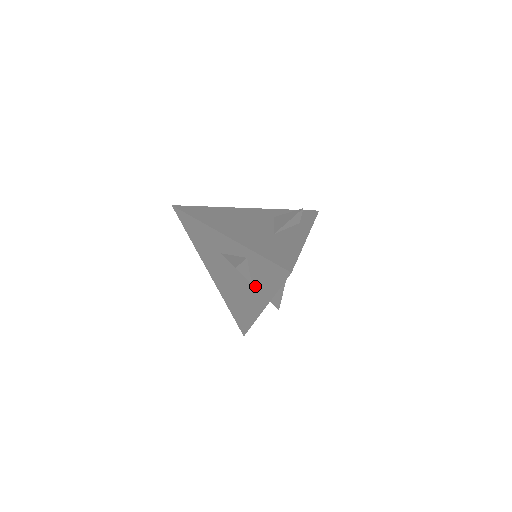
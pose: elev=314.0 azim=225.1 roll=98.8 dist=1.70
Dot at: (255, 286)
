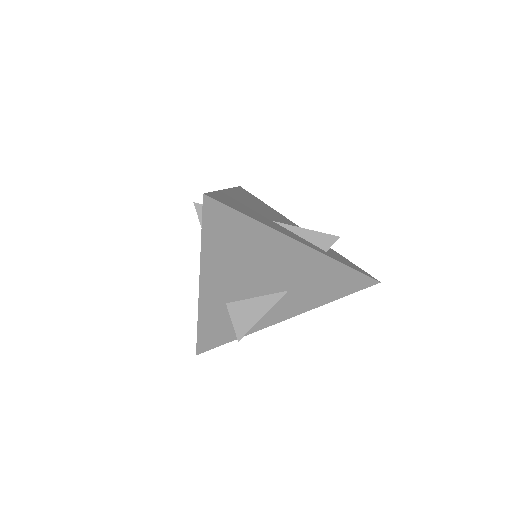
Dot at: occluded
